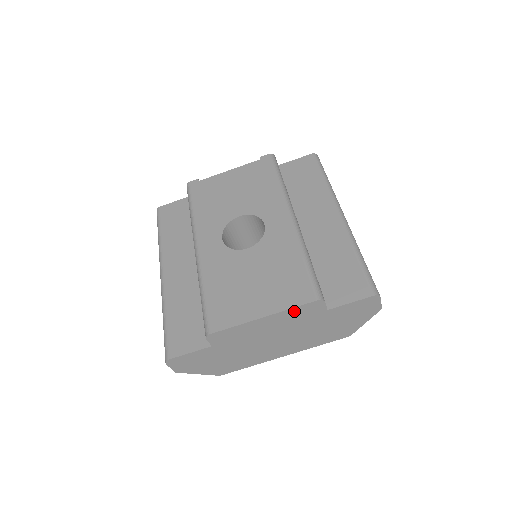
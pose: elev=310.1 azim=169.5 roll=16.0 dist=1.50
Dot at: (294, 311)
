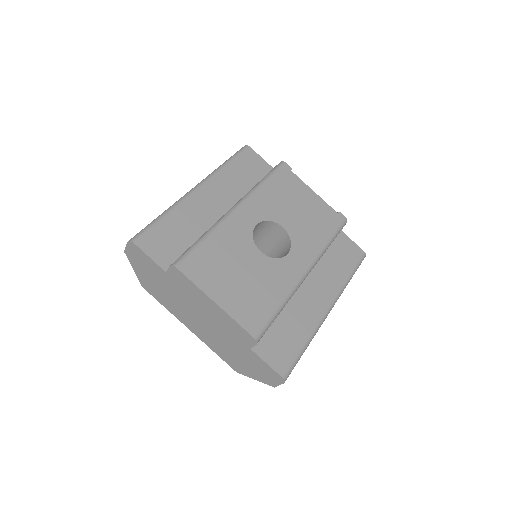
Dot at: (235, 324)
